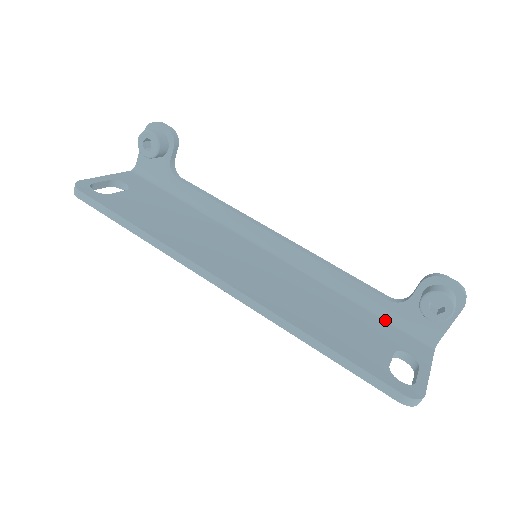
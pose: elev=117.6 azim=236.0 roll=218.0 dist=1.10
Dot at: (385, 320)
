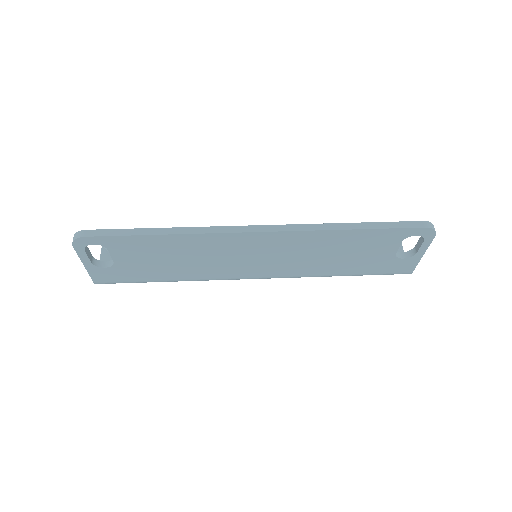
Dot at: occluded
